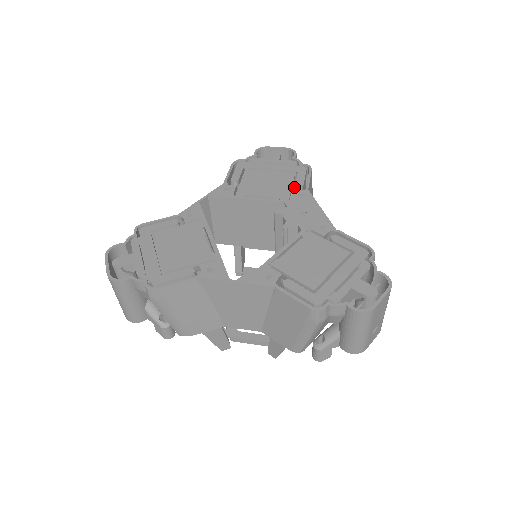
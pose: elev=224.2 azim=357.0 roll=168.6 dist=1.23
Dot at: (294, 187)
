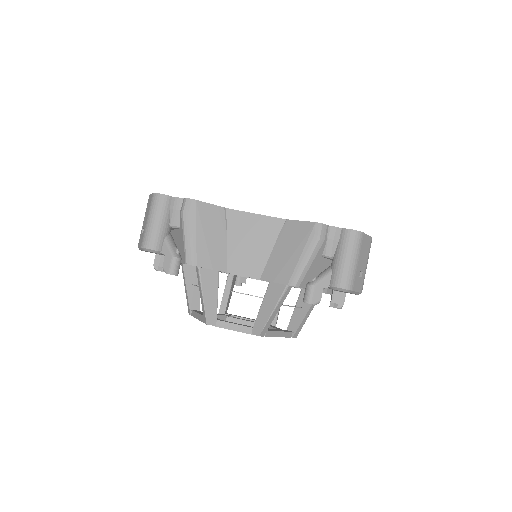
Dot at: occluded
